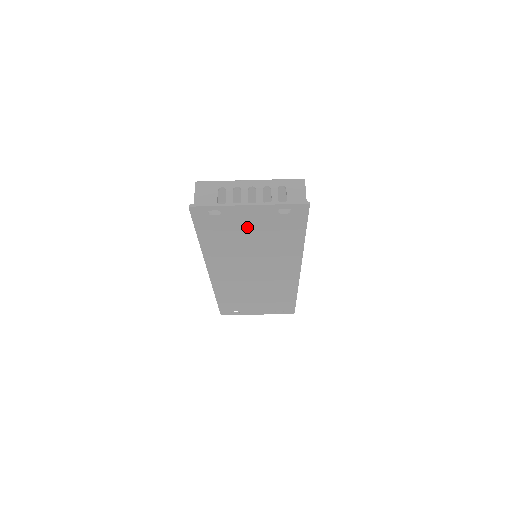
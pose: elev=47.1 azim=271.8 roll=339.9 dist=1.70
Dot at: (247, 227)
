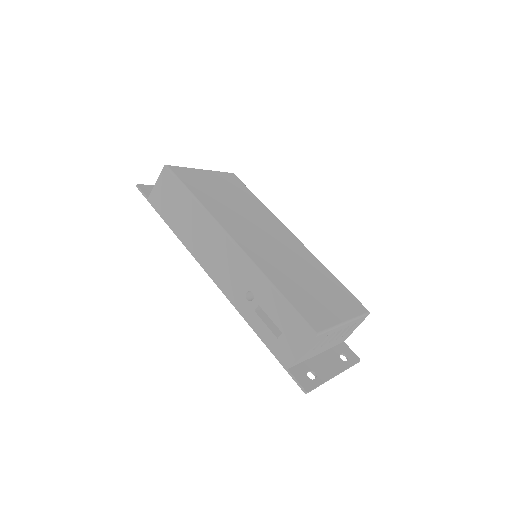
Dot at: occluded
